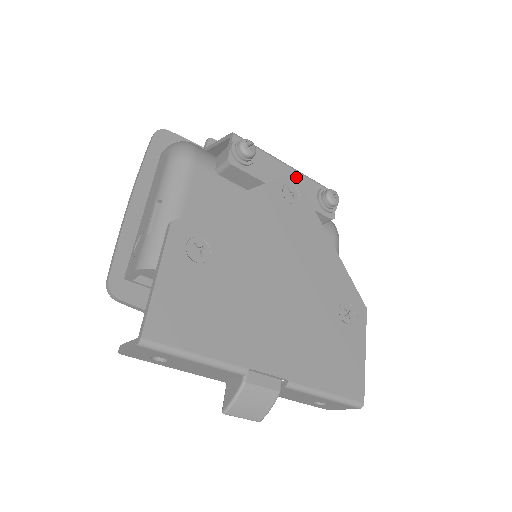
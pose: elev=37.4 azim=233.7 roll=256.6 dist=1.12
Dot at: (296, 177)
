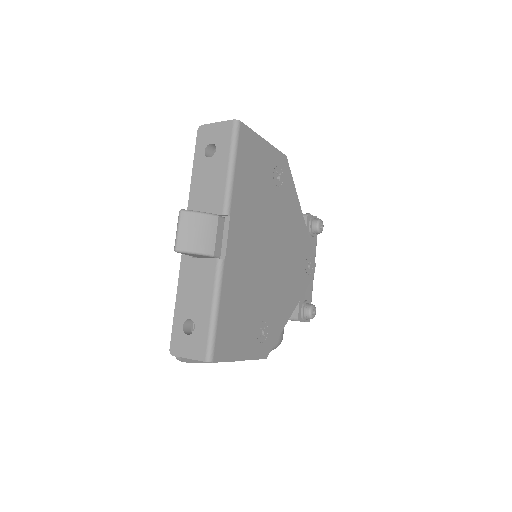
Dot at: occluded
